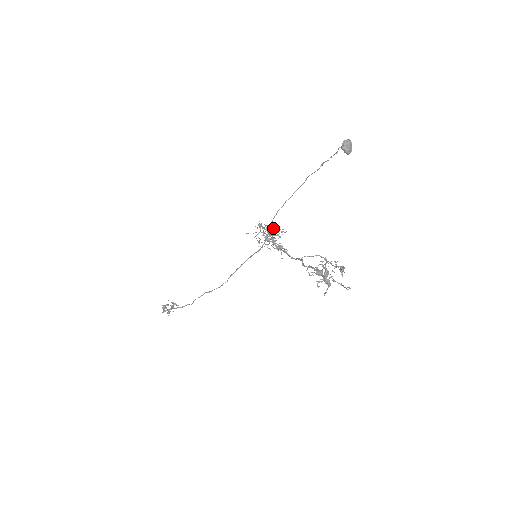
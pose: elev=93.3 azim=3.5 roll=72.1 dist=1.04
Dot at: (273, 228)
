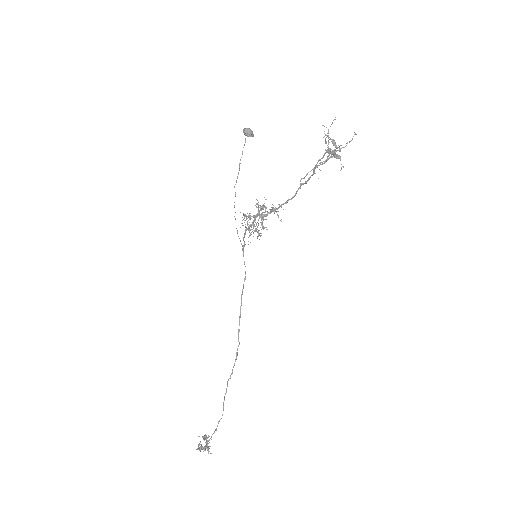
Dot at: occluded
